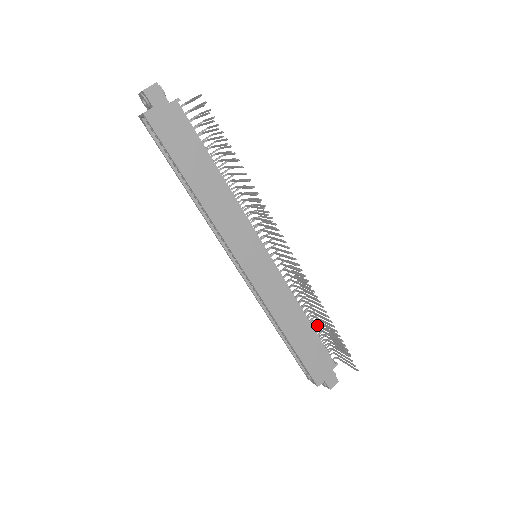
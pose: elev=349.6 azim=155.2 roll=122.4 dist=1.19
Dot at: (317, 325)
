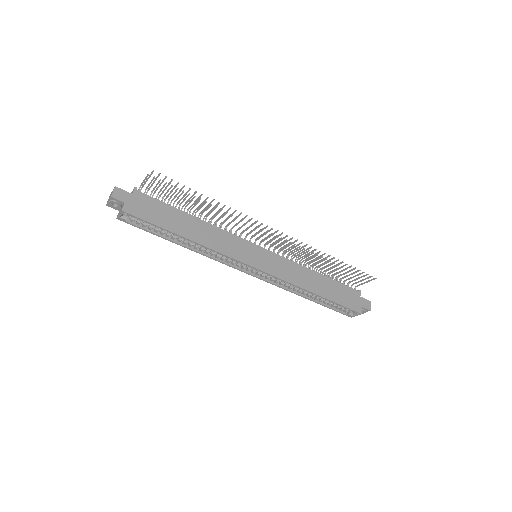
Dot at: (327, 274)
